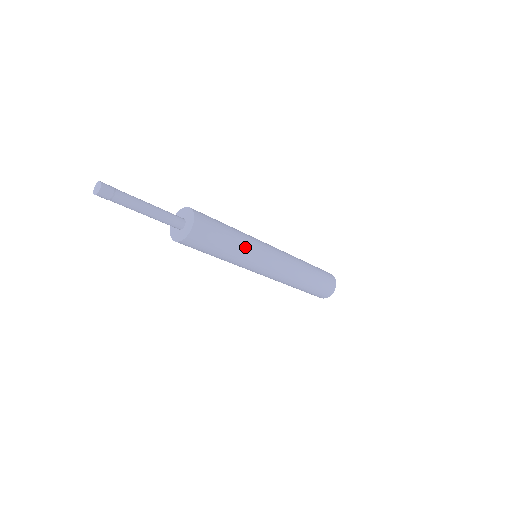
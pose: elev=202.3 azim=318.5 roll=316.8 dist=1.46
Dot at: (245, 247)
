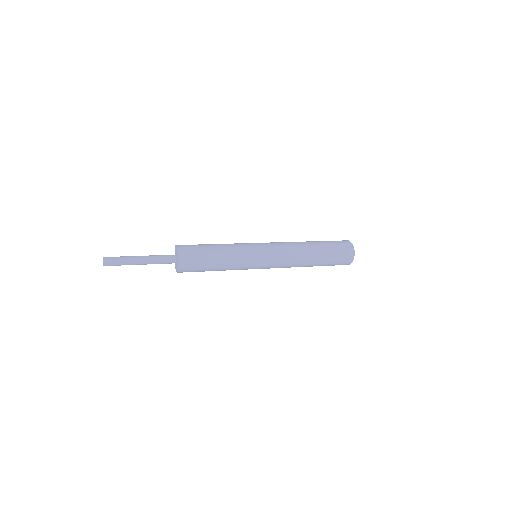
Dot at: (233, 258)
